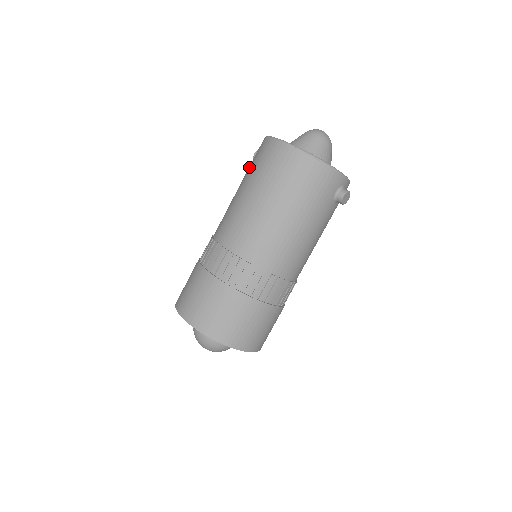
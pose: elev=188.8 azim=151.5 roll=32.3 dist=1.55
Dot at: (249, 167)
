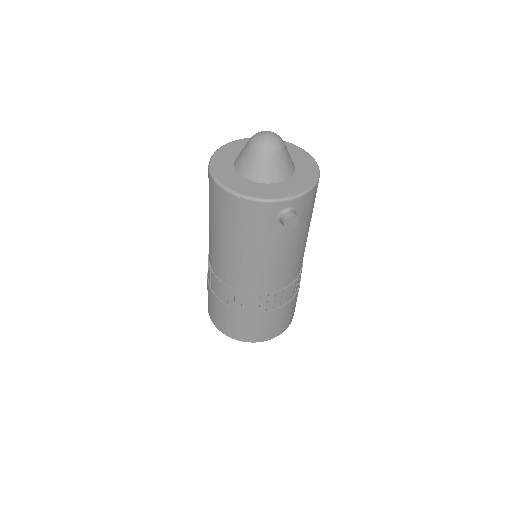
Dot at: occluded
